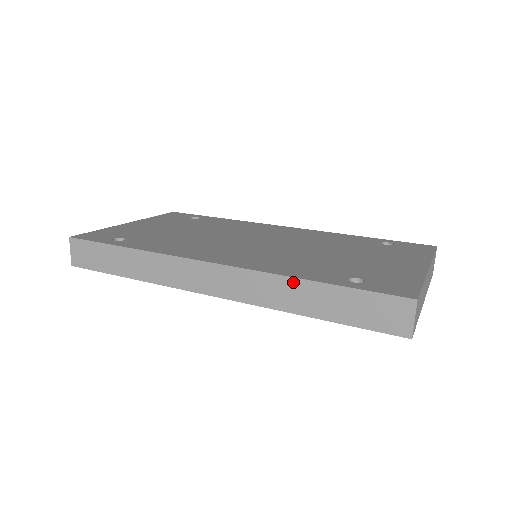
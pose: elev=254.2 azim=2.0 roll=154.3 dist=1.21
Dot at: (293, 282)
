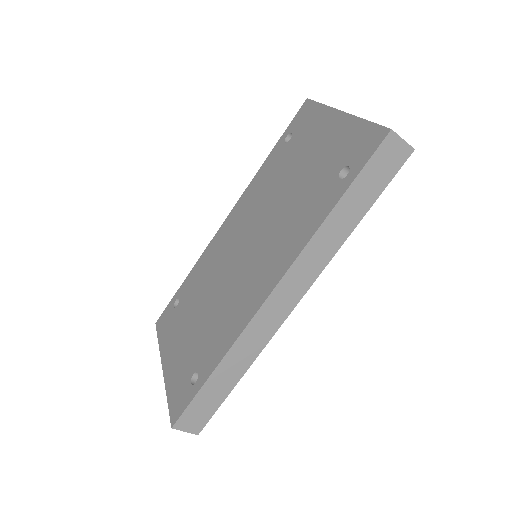
Dot at: (325, 227)
